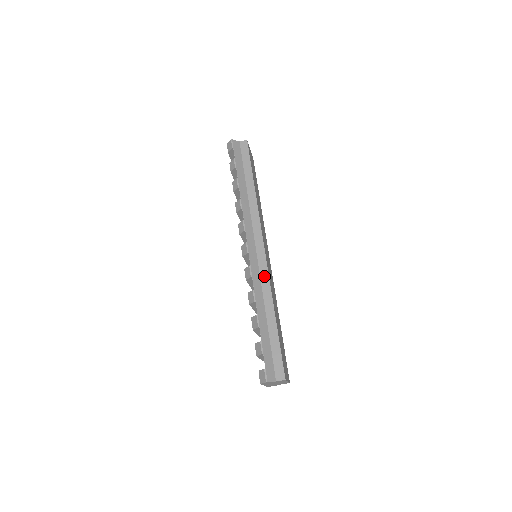
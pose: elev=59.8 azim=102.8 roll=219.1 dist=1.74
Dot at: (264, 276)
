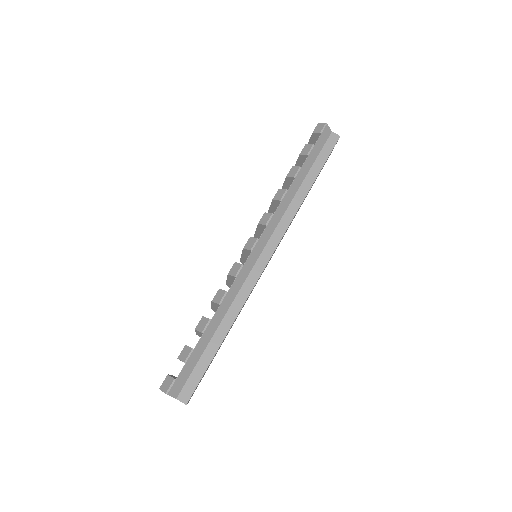
Dot at: (248, 285)
